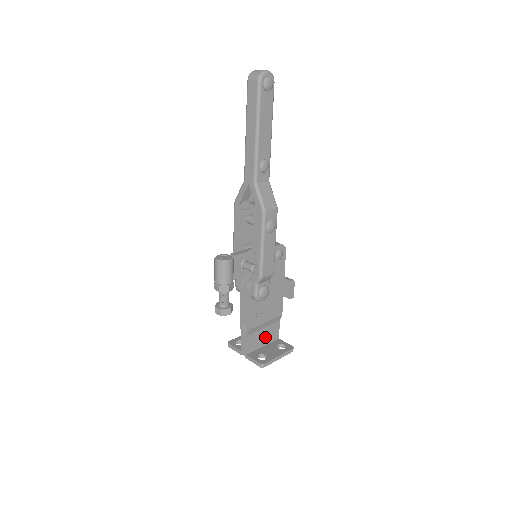
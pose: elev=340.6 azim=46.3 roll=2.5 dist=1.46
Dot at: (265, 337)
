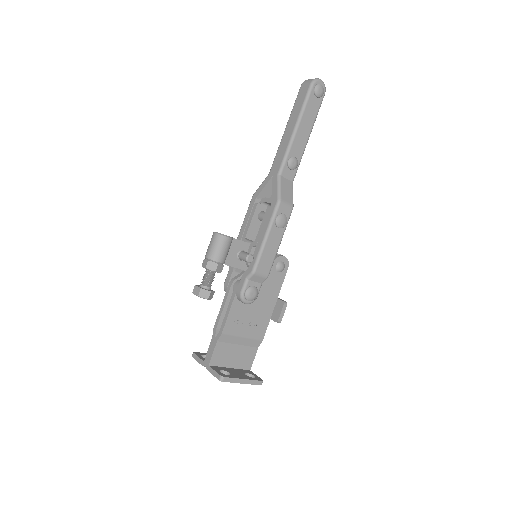
Dot at: (236, 357)
